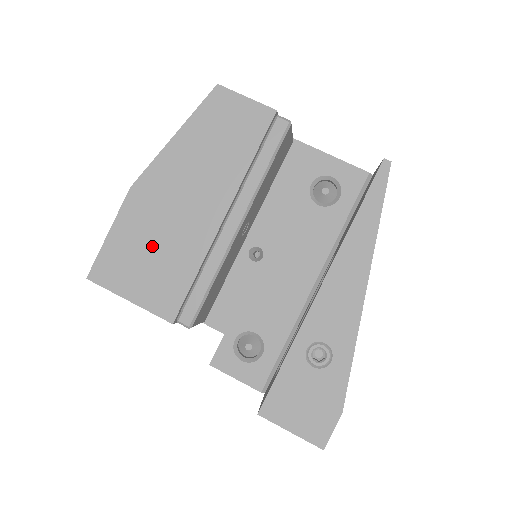
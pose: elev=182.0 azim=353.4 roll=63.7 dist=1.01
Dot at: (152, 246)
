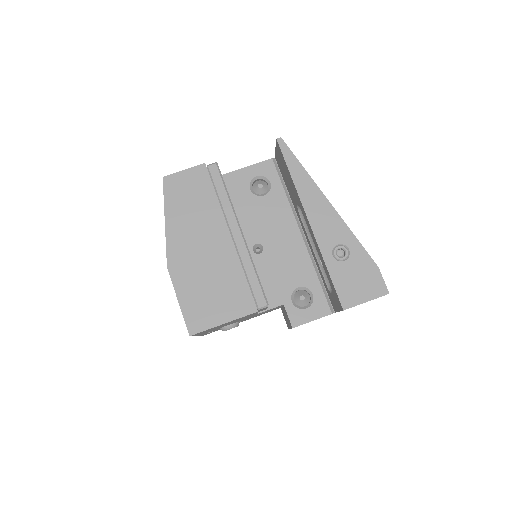
Dot at: (208, 284)
